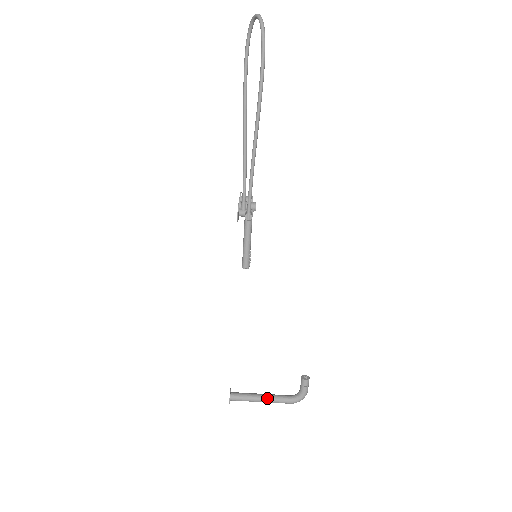
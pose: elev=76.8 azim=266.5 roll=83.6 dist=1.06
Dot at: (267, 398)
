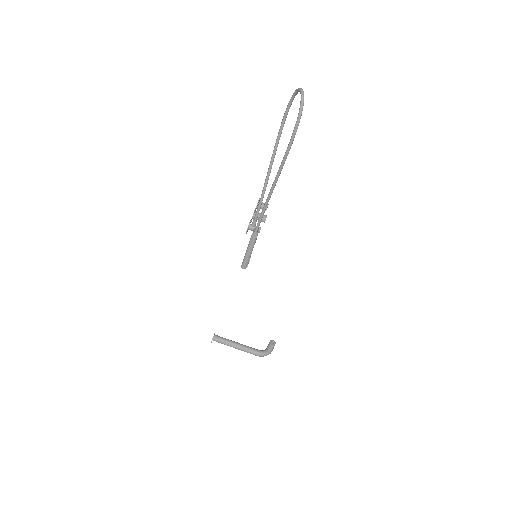
Dot at: (240, 347)
